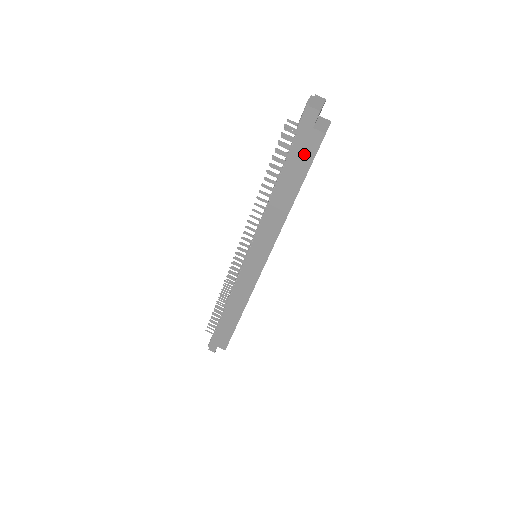
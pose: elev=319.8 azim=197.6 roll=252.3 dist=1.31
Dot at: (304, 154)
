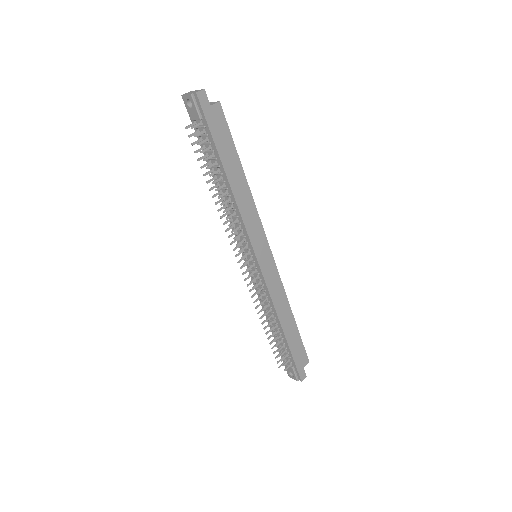
Dot at: (221, 131)
